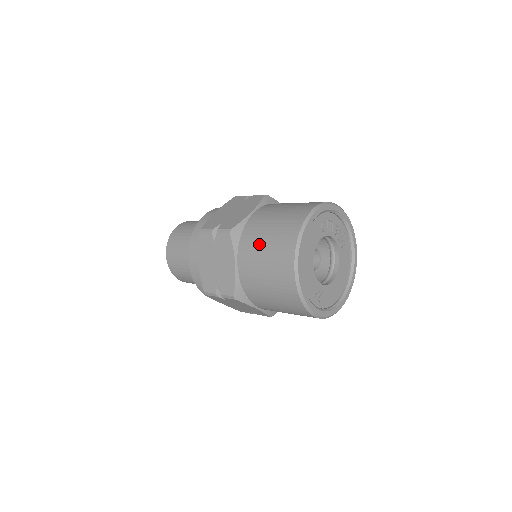
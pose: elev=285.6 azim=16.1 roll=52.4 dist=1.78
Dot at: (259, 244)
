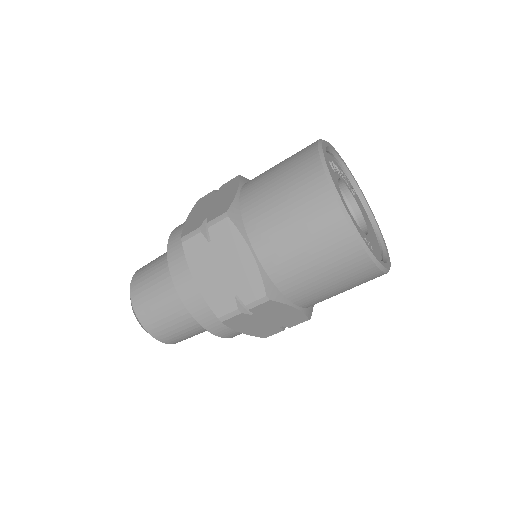
Dot at: (274, 209)
